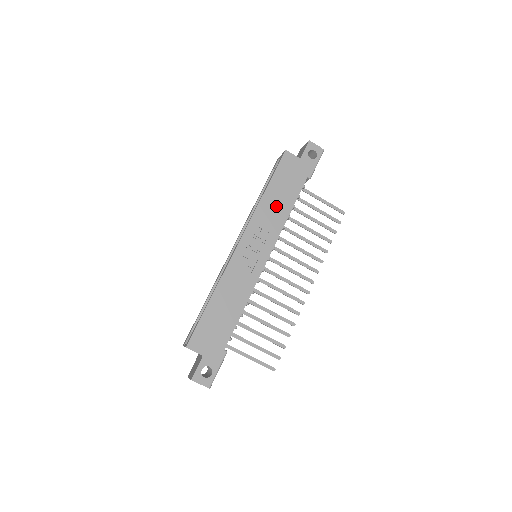
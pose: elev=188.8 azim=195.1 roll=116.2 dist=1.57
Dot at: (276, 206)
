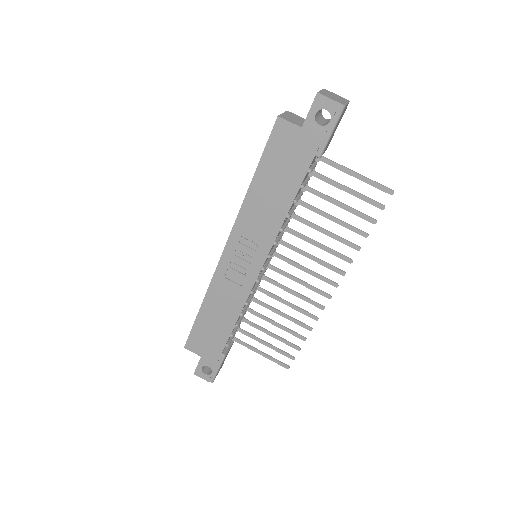
Dot at: (267, 204)
